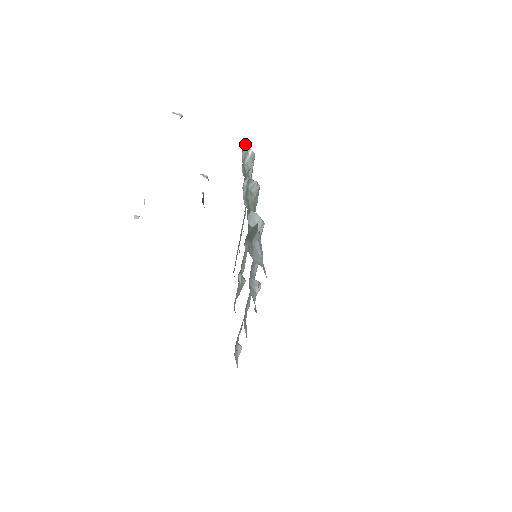
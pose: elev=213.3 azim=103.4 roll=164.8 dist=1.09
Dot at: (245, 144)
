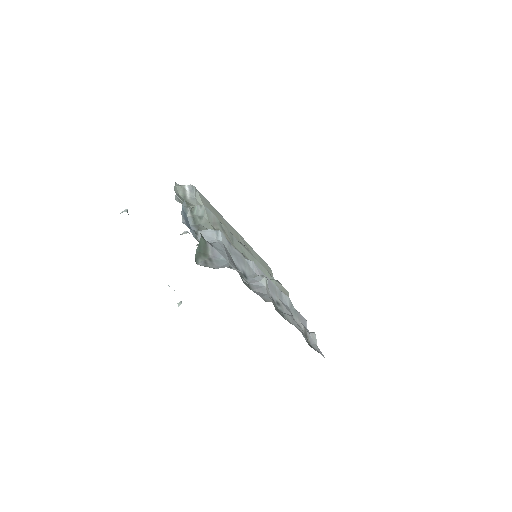
Dot at: (176, 186)
